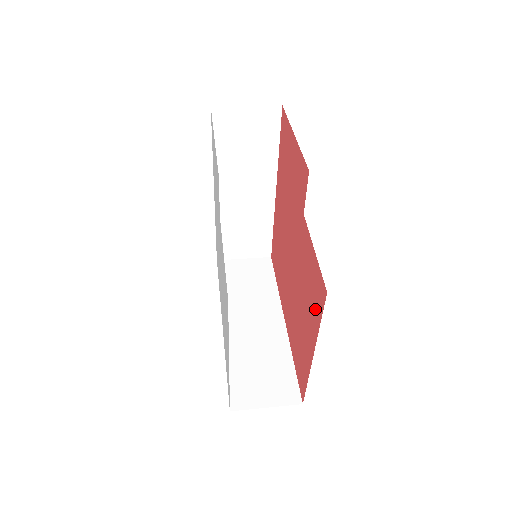
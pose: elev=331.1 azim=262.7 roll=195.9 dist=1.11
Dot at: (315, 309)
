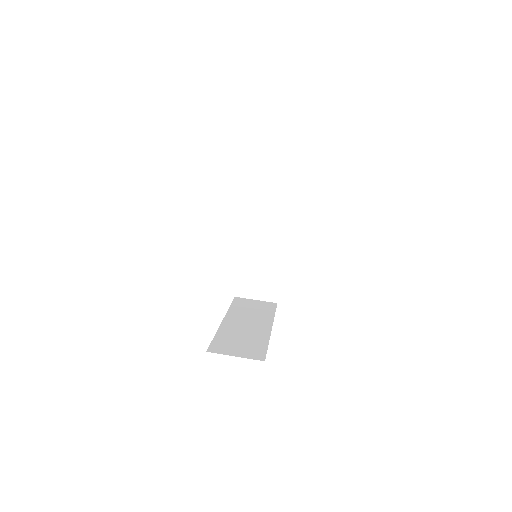
Dot at: occluded
